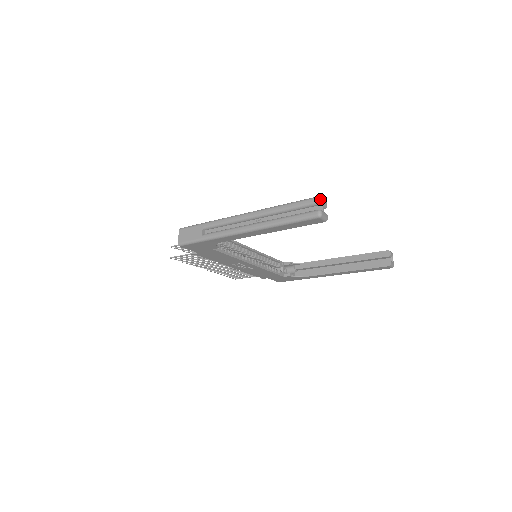
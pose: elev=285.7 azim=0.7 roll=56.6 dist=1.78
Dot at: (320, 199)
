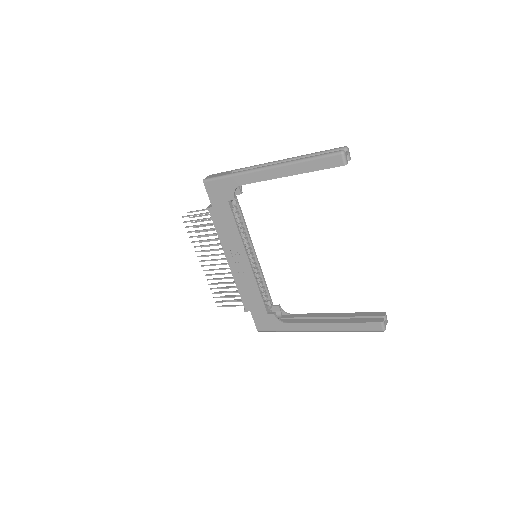
Dot at: (347, 147)
